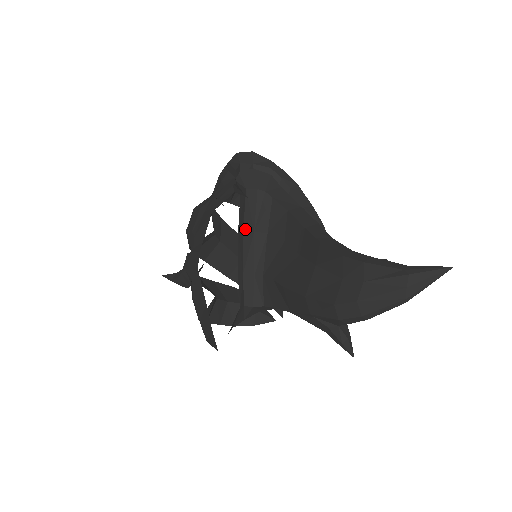
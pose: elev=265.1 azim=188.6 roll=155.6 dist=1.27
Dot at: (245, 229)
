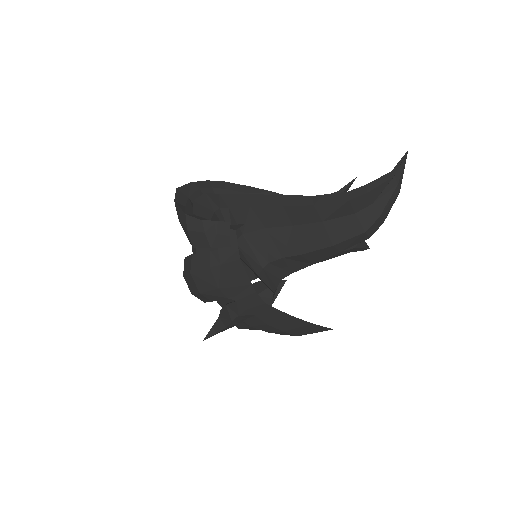
Dot at: occluded
